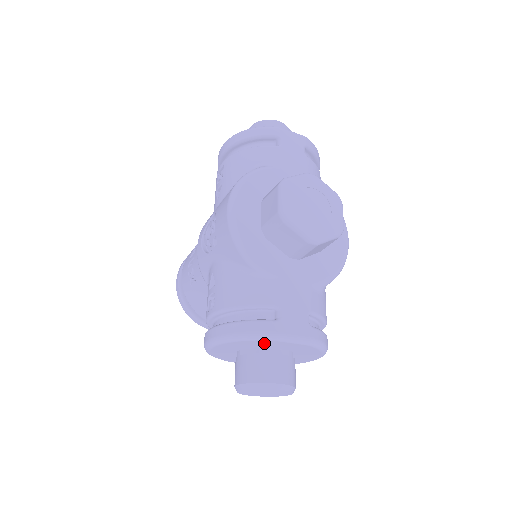
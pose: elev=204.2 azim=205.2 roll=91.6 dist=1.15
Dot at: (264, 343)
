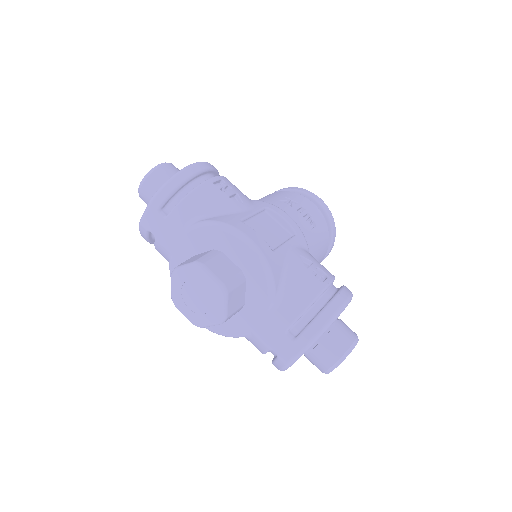
Dot at: occluded
